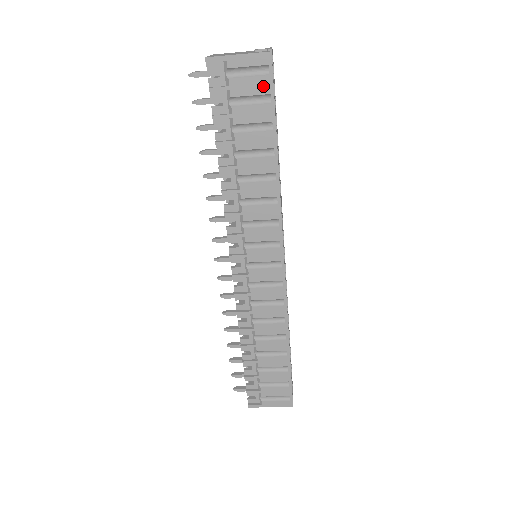
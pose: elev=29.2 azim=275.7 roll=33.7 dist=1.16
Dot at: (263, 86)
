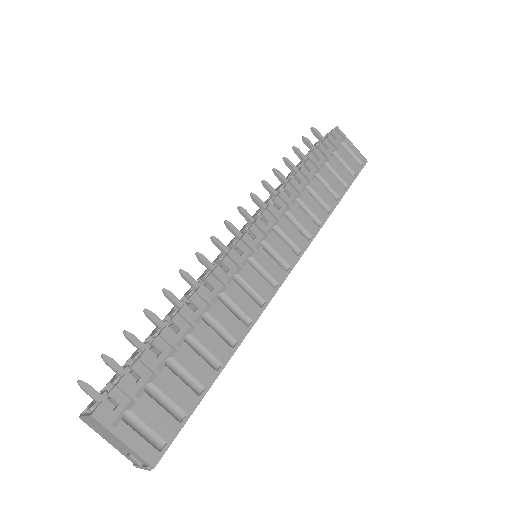
Dot at: (355, 167)
